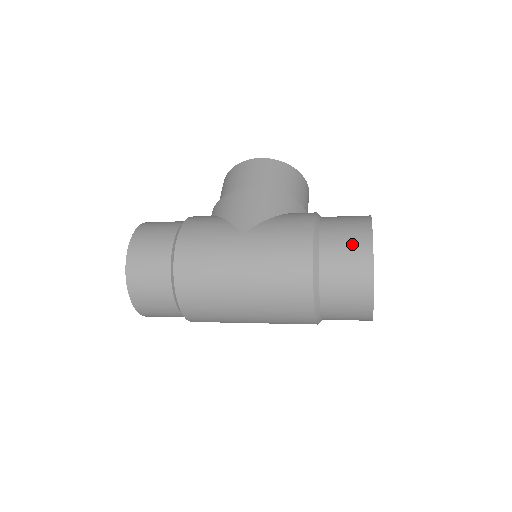
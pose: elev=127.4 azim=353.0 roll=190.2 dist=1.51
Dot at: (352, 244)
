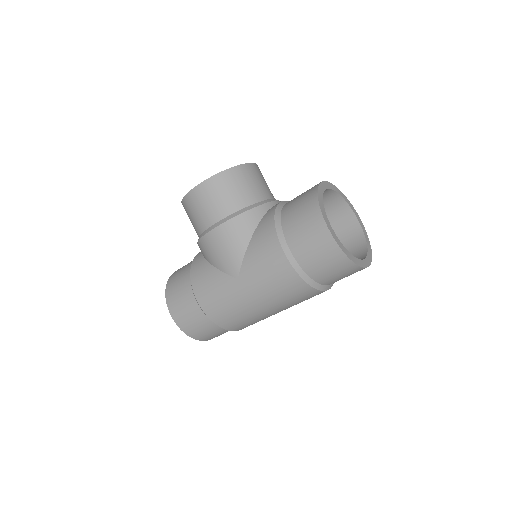
Dot at: (319, 248)
